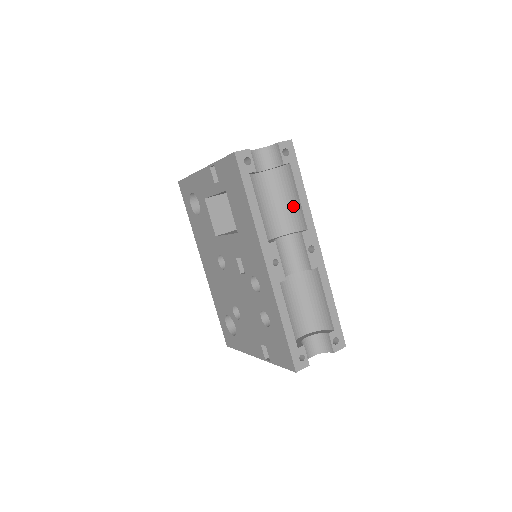
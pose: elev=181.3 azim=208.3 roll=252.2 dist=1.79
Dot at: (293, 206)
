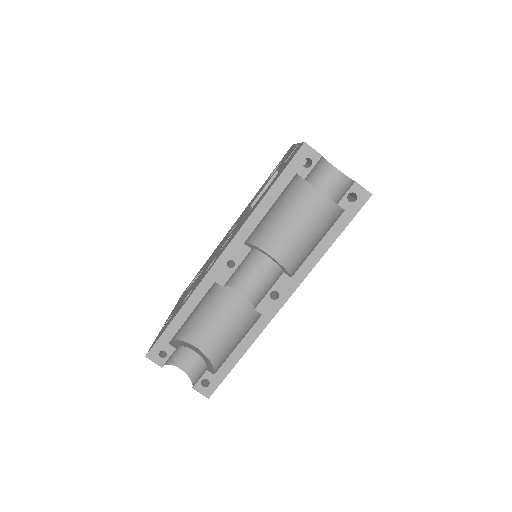
Dot at: (308, 247)
